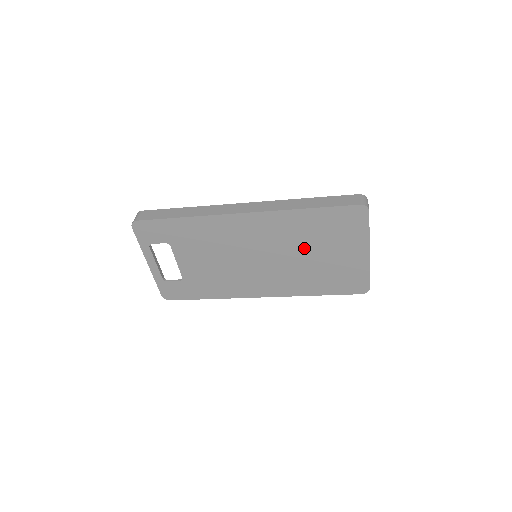
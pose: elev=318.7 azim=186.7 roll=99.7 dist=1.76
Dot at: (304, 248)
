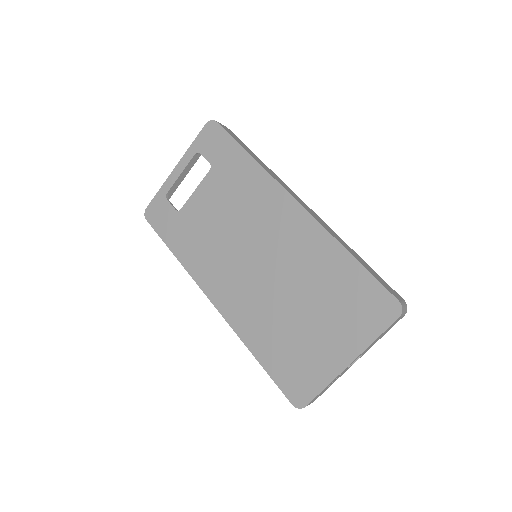
Dot at: (302, 291)
